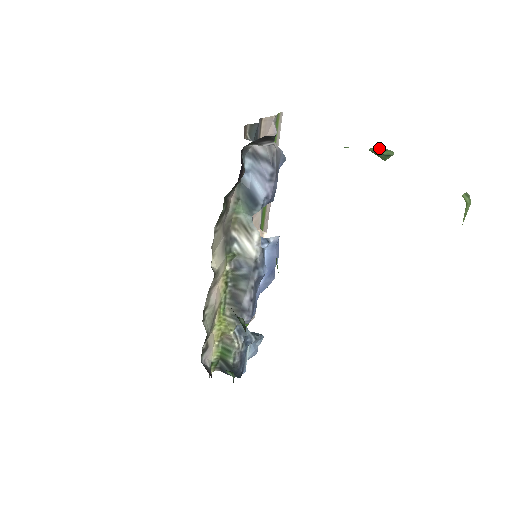
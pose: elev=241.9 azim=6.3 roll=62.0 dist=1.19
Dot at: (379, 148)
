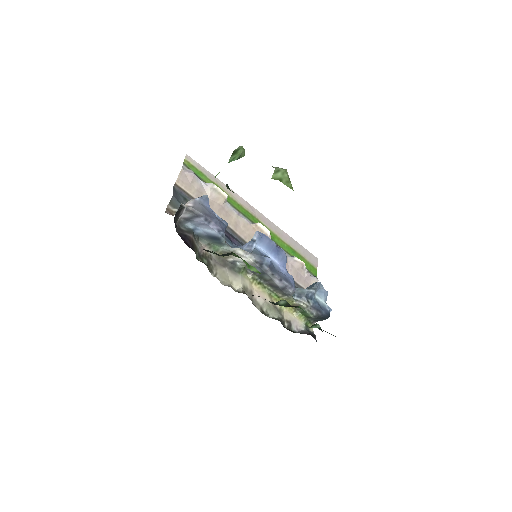
Dot at: (235, 151)
